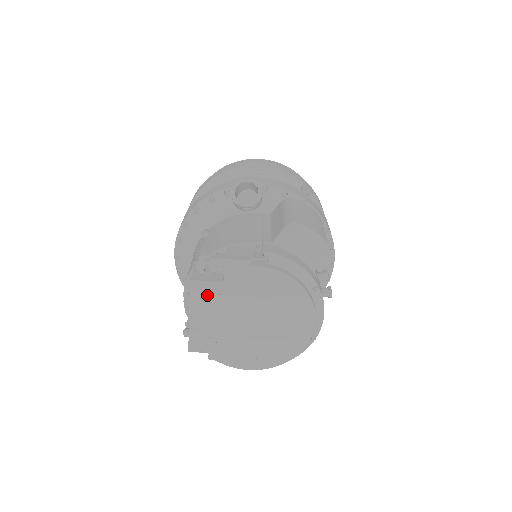
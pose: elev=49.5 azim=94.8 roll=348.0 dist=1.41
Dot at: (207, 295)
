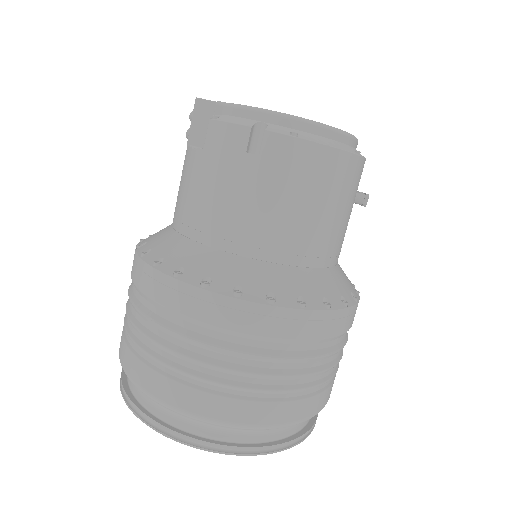
Dot at: occluded
